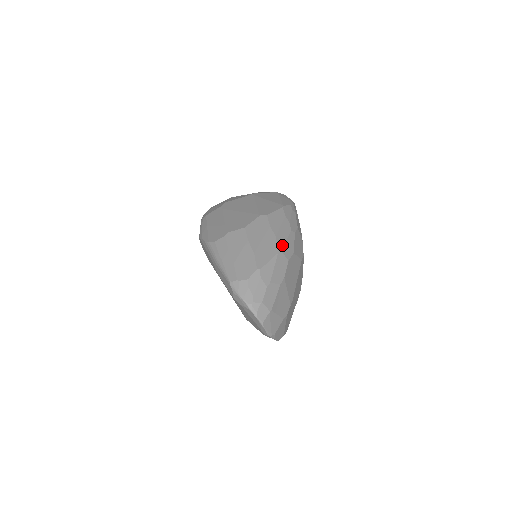
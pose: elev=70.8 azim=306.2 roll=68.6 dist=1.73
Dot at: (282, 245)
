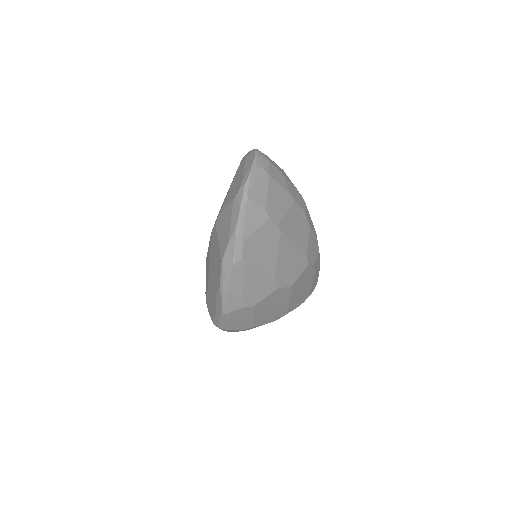
Dot at: occluded
